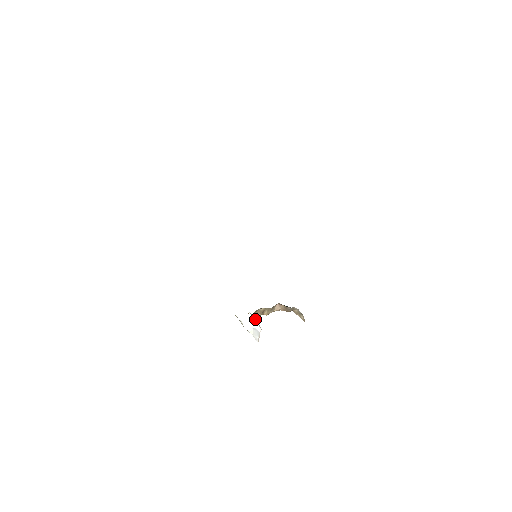
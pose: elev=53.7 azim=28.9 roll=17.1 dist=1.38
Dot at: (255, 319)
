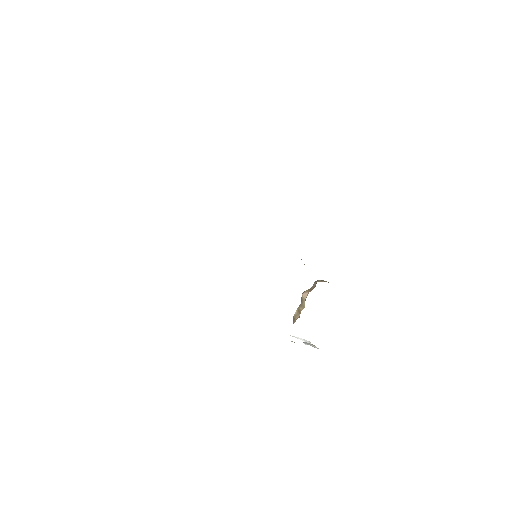
Dot at: (297, 338)
